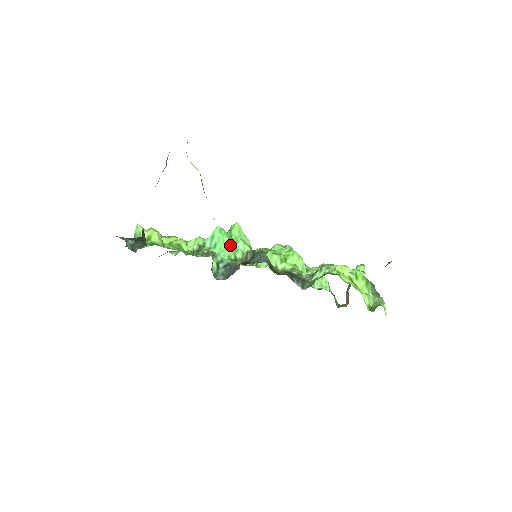
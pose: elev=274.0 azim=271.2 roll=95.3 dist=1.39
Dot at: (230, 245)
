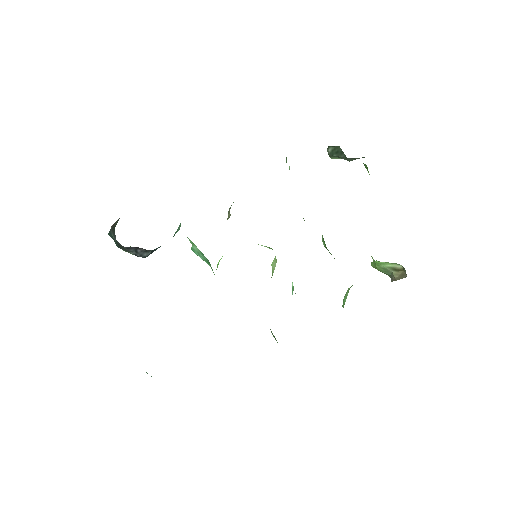
Dot at: occluded
